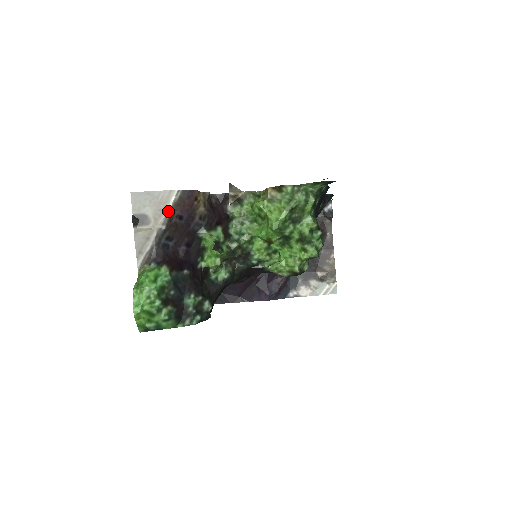
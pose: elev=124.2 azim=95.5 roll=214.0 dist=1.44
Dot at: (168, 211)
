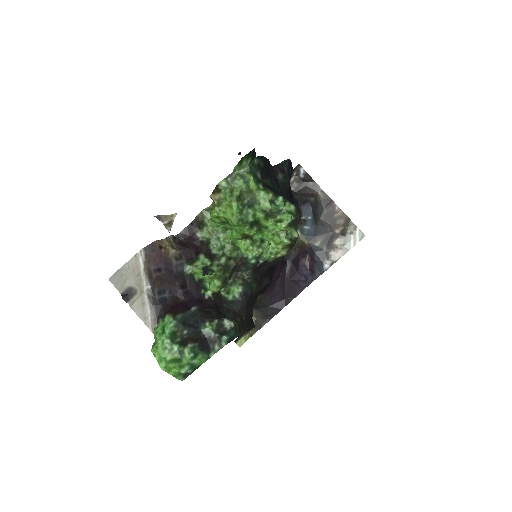
Dot at: (144, 272)
